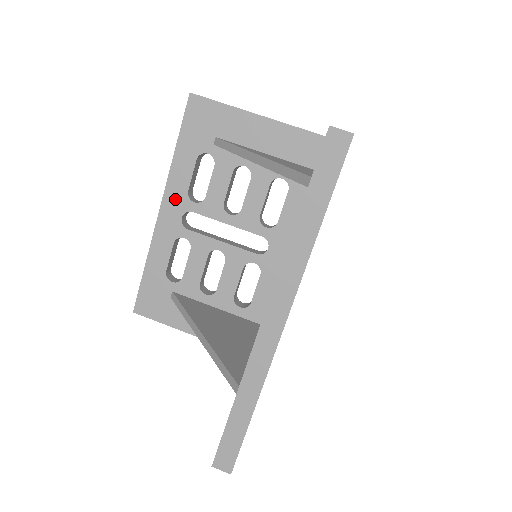
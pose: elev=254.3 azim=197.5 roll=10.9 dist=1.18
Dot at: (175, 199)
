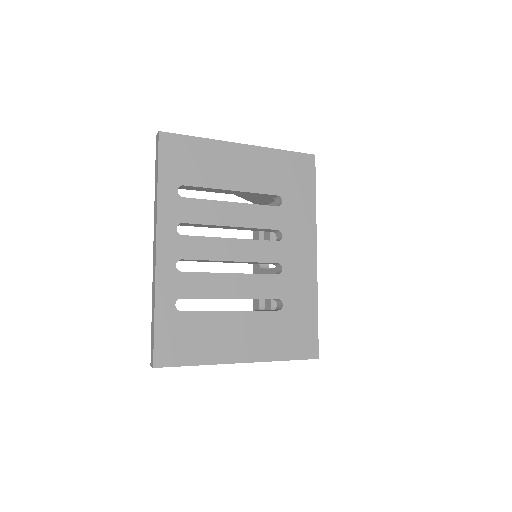
Dot at: occluded
